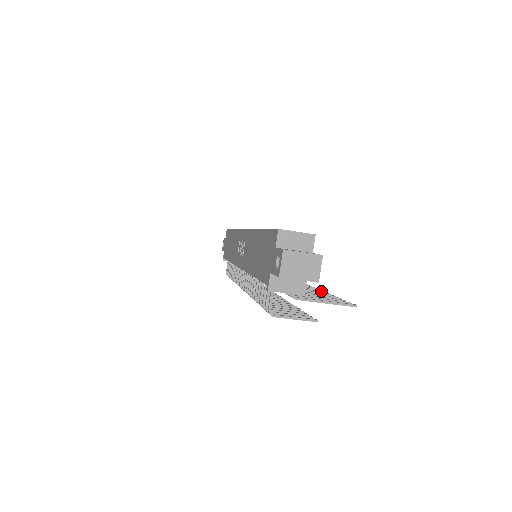
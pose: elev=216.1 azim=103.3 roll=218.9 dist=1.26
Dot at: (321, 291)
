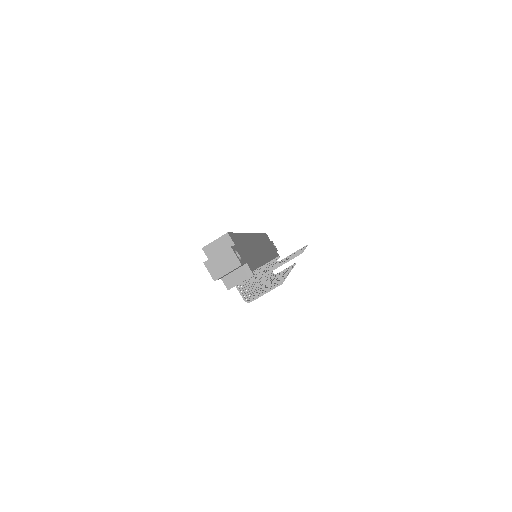
Dot at: (299, 251)
